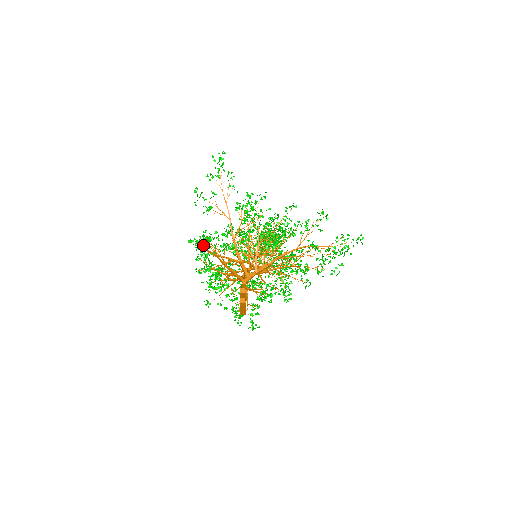
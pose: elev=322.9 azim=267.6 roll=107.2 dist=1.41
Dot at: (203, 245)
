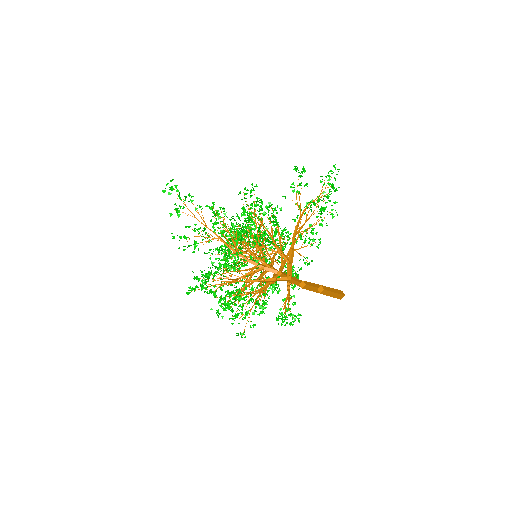
Dot at: (208, 284)
